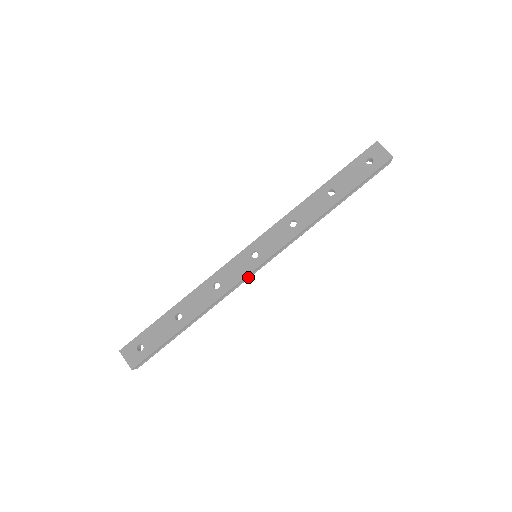
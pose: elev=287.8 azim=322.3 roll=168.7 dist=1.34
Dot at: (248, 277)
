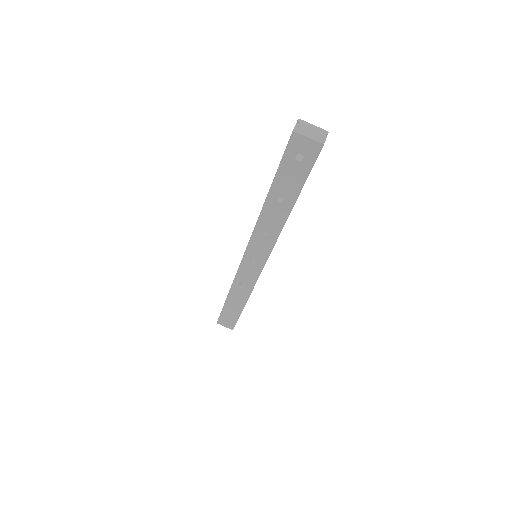
Dot at: occluded
